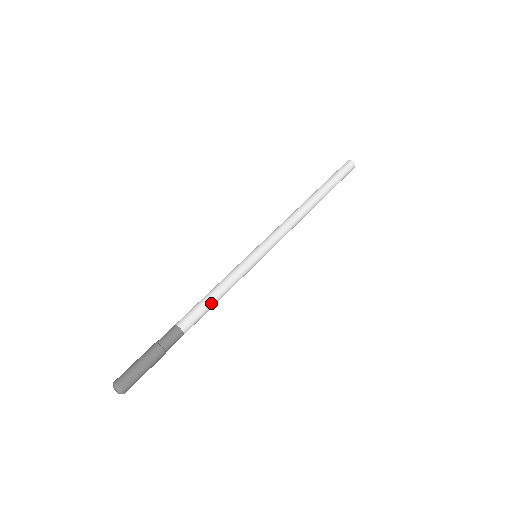
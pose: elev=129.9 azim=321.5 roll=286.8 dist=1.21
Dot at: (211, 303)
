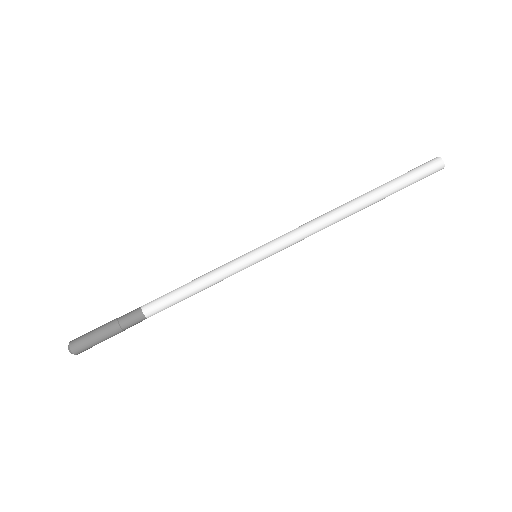
Dot at: occluded
